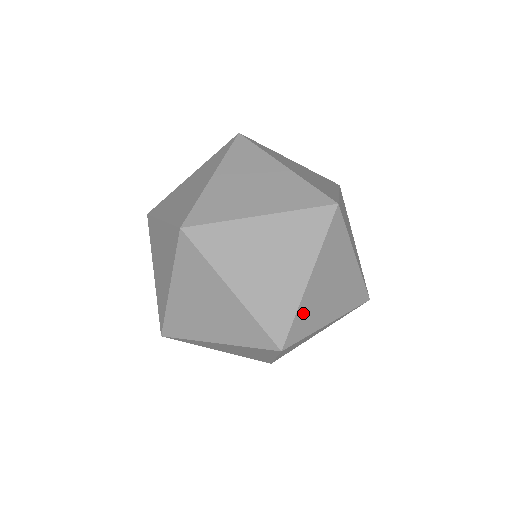
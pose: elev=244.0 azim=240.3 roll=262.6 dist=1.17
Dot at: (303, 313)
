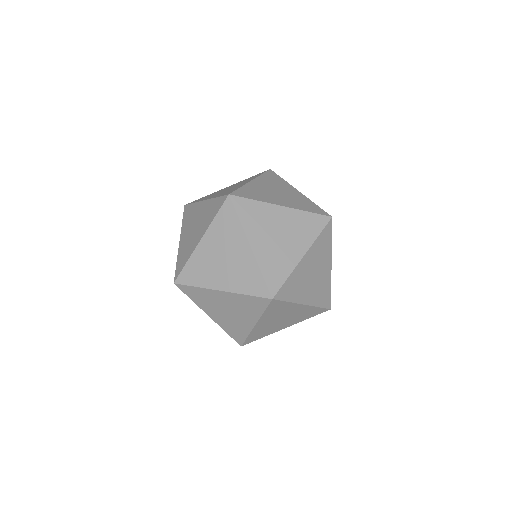
Dot at: occluded
